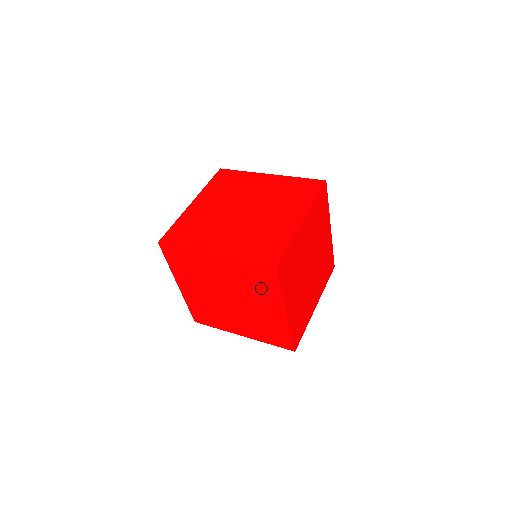
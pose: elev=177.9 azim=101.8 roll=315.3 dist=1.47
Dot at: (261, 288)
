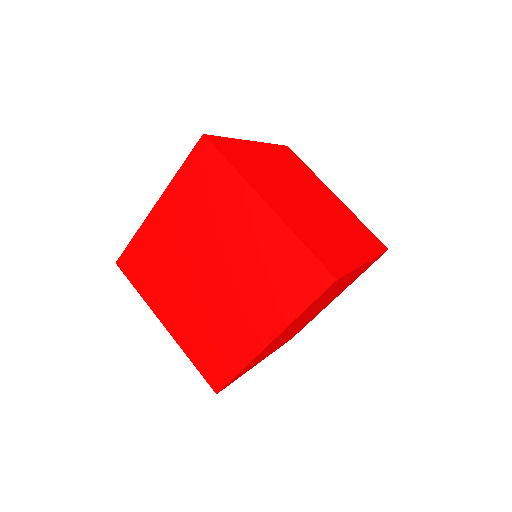
Dot at: occluded
